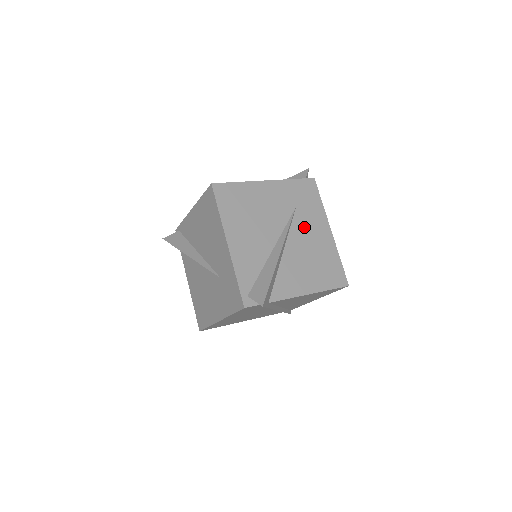
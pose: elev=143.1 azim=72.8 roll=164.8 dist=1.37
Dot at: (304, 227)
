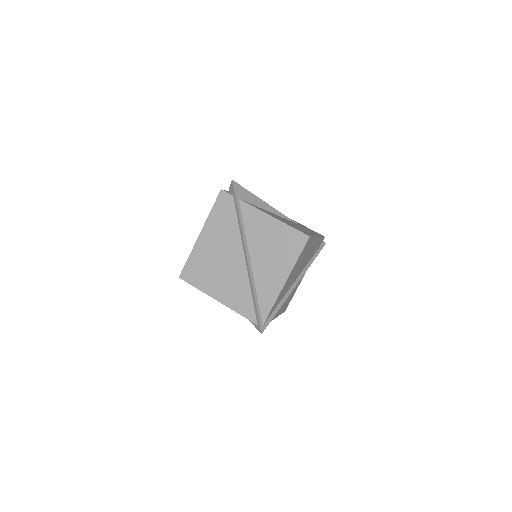
Dot at: (297, 225)
